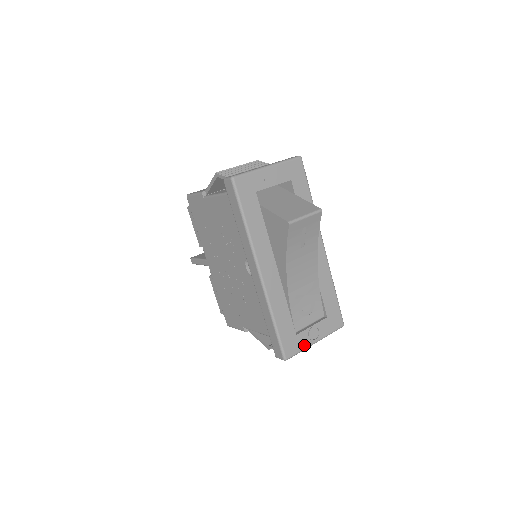
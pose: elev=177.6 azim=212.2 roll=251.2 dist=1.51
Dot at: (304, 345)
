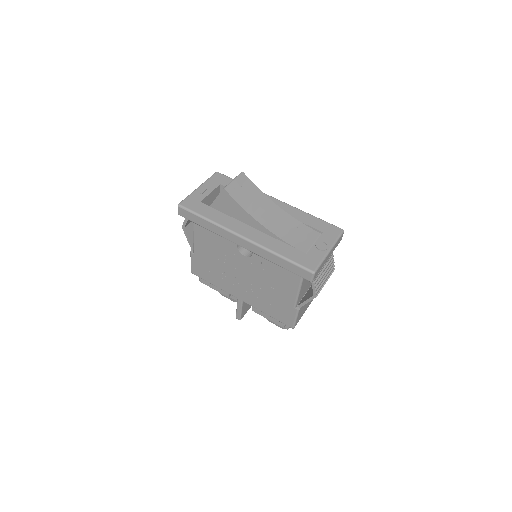
Dot at: (320, 256)
